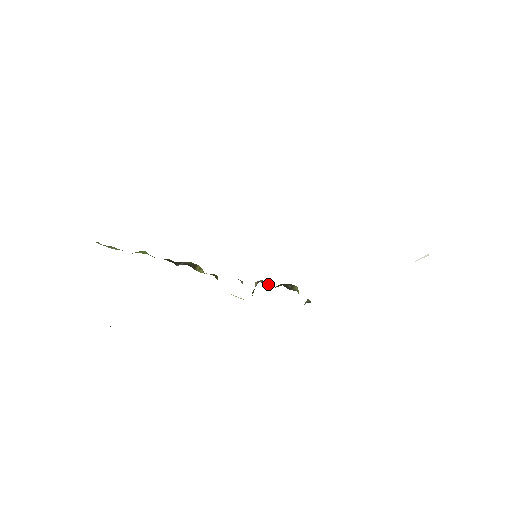
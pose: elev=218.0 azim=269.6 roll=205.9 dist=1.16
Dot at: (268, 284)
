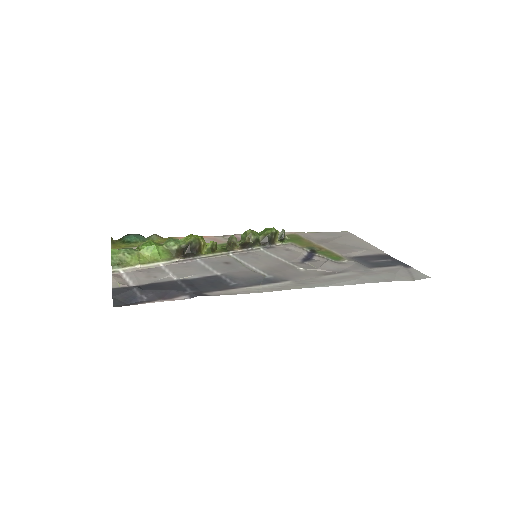
Dot at: (257, 243)
